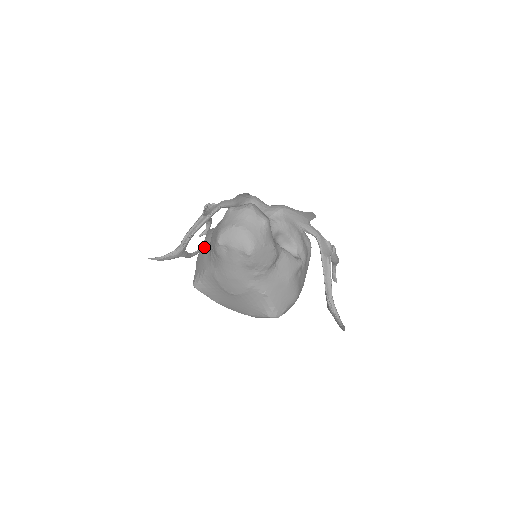
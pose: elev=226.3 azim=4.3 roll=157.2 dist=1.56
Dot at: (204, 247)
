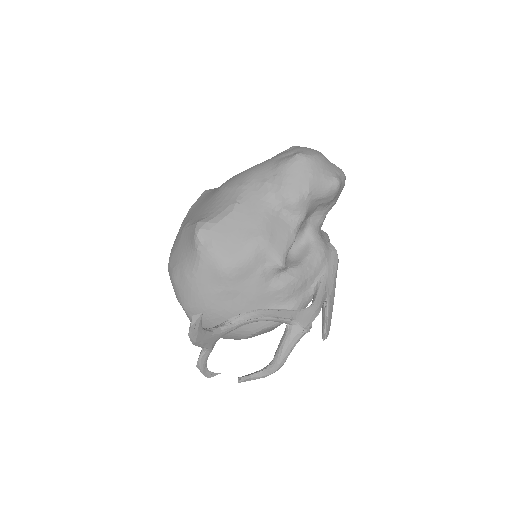
Dot at: occluded
